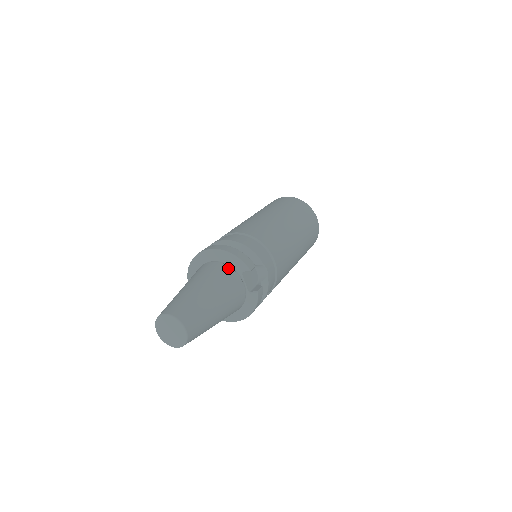
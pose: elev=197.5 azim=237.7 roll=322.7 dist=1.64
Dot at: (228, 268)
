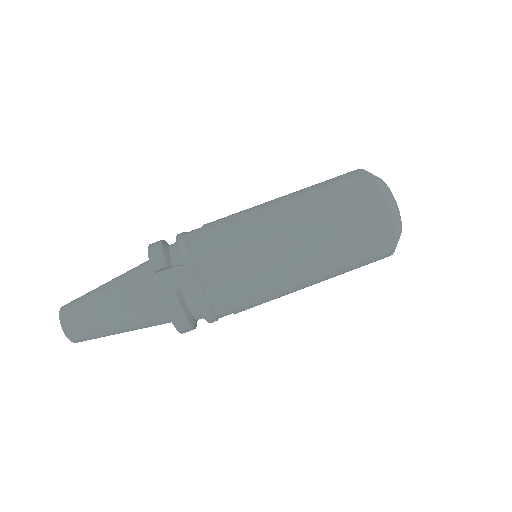
Dot at: (147, 266)
